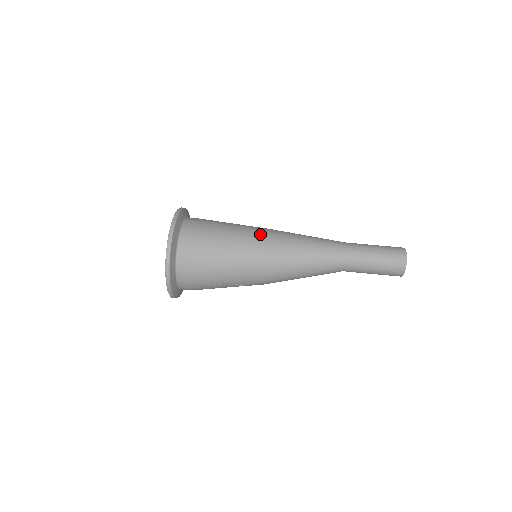
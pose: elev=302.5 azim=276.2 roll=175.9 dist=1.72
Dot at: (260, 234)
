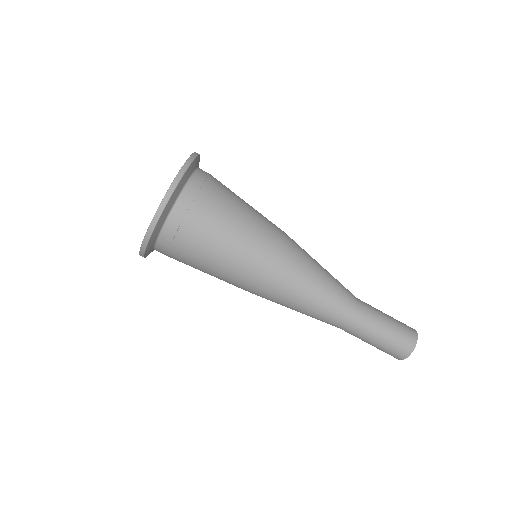
Dot at: (263, 261)
